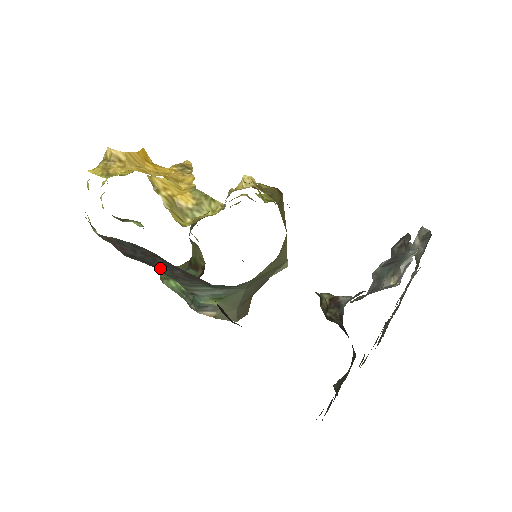
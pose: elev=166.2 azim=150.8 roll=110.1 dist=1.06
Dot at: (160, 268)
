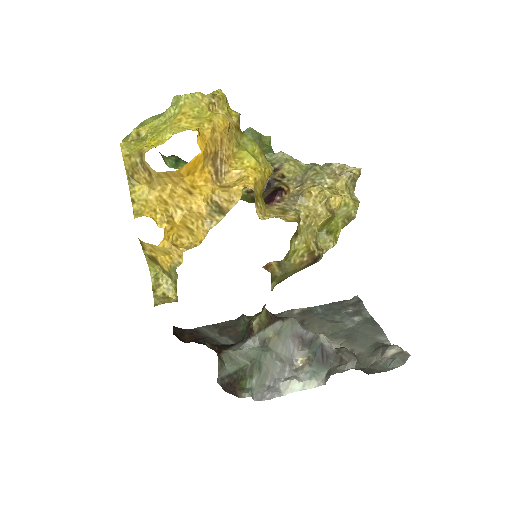
Dot at: occluded
